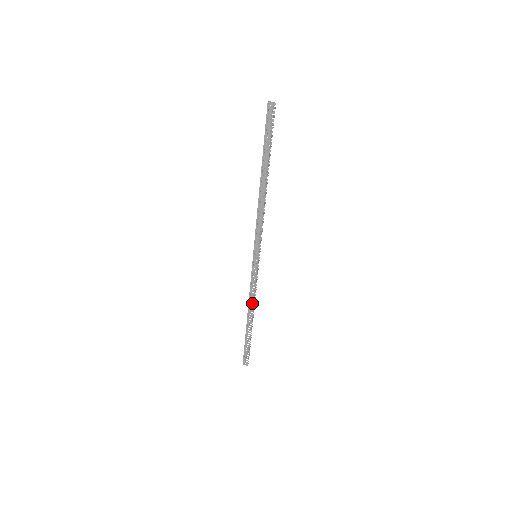
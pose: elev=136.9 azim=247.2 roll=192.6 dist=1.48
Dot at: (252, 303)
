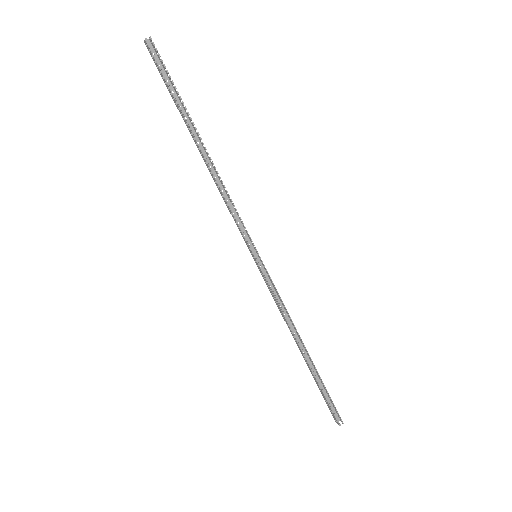
Dot at: (289, 327)
